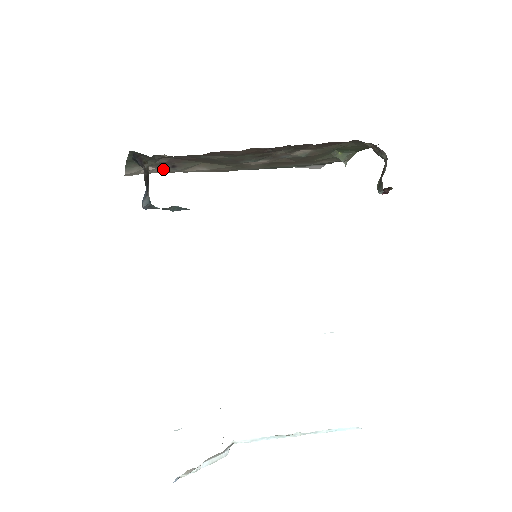
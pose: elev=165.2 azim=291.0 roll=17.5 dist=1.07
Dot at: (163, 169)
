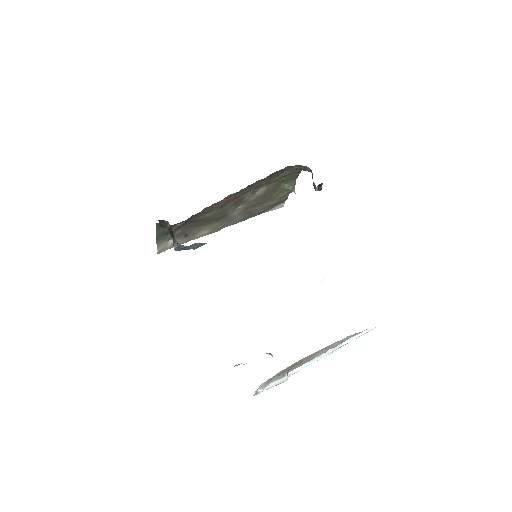
Dot at: (180, 240)
